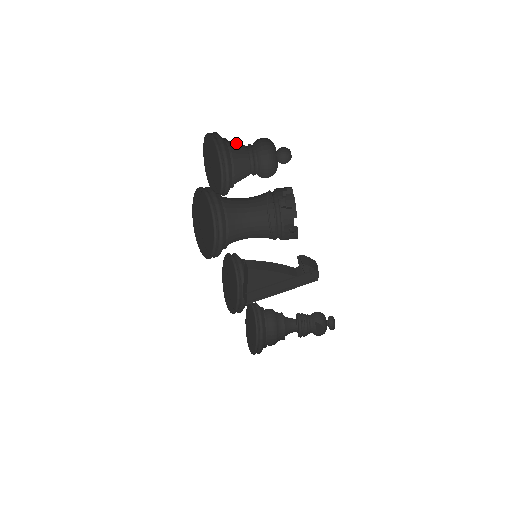
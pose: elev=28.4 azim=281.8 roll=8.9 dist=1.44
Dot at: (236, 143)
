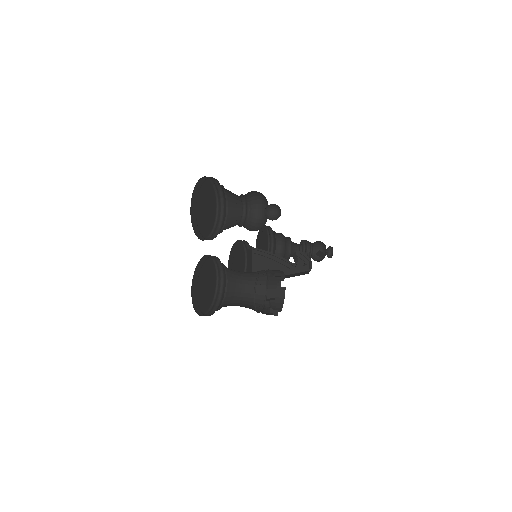
Dot at: occluded
